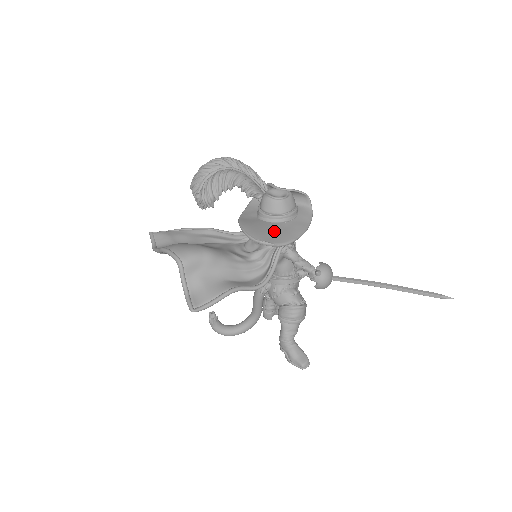
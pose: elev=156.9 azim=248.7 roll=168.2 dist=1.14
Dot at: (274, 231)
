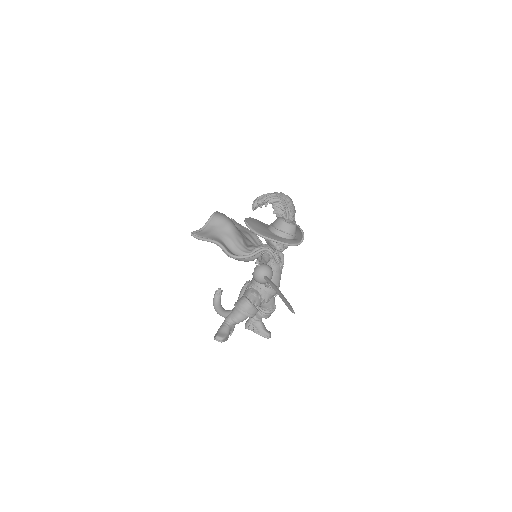
Dot at: (261, 228)
